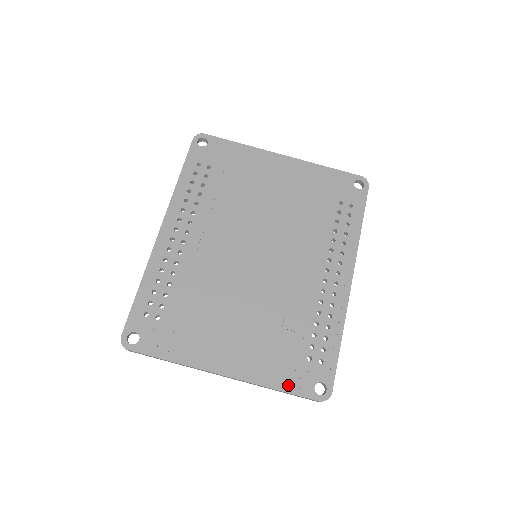
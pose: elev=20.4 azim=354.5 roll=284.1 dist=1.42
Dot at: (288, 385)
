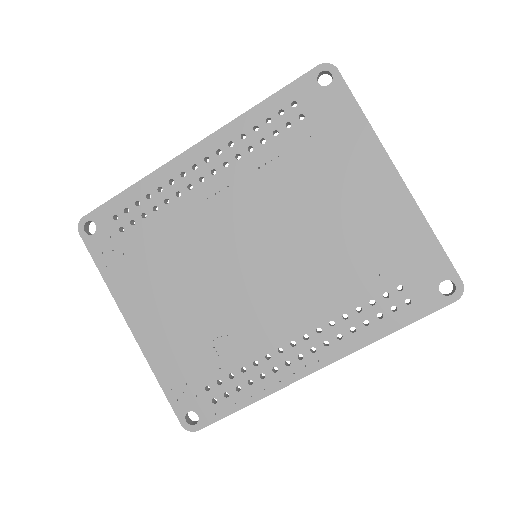
Dot at: (170, 388)
